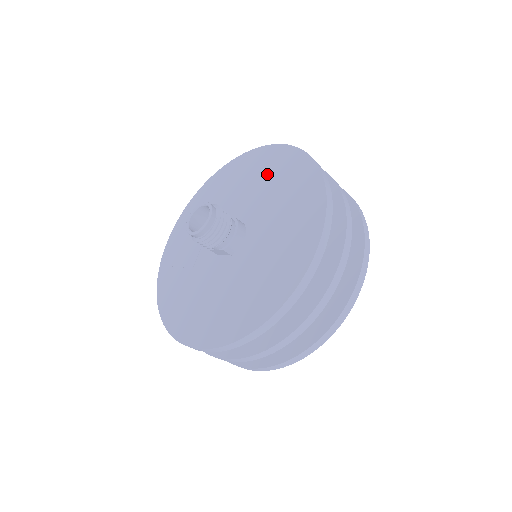
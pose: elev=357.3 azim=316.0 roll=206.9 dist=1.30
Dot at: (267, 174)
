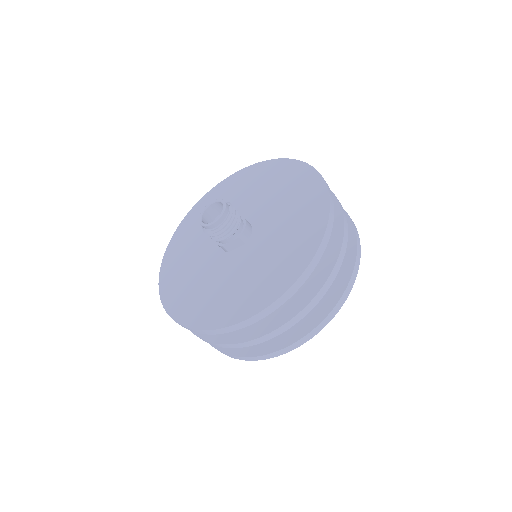
Dot at: (246, 186)
